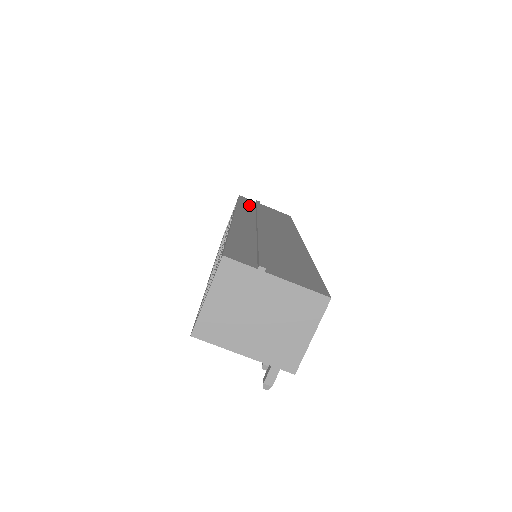
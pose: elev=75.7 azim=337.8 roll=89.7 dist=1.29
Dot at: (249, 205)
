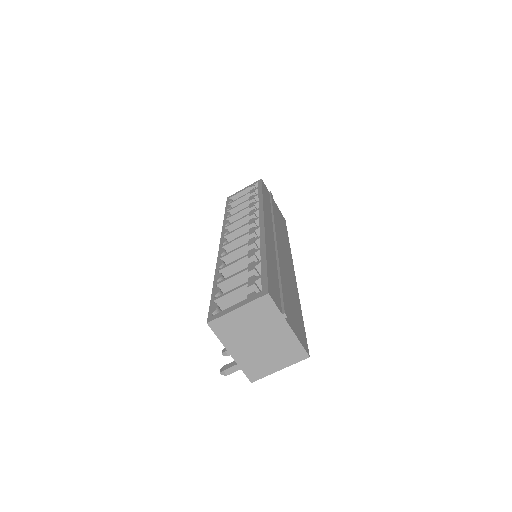
Dot at: (268, 200)
